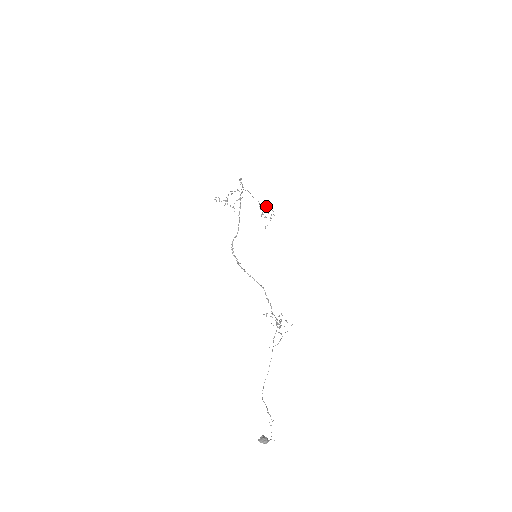
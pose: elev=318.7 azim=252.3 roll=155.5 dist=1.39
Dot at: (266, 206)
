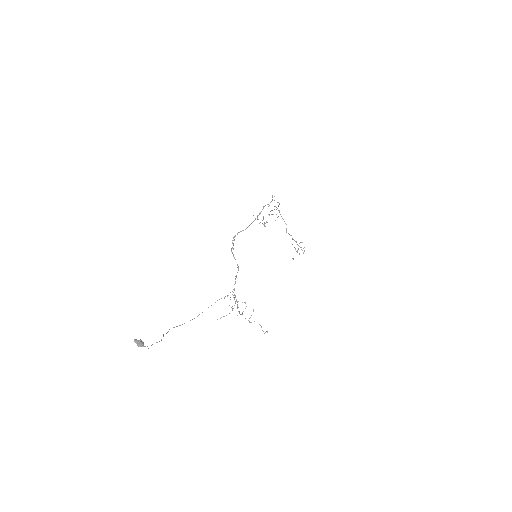
Dot at: (301, 242)
